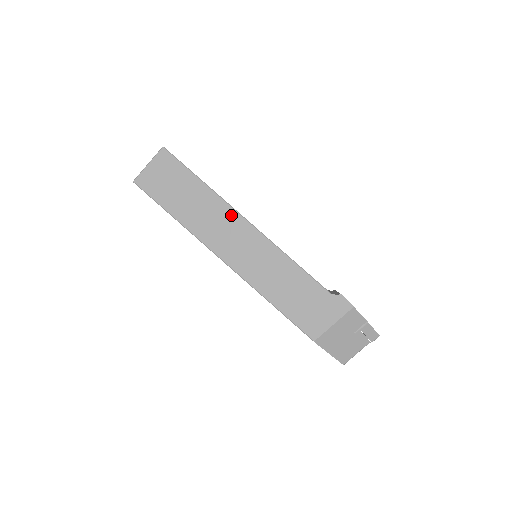
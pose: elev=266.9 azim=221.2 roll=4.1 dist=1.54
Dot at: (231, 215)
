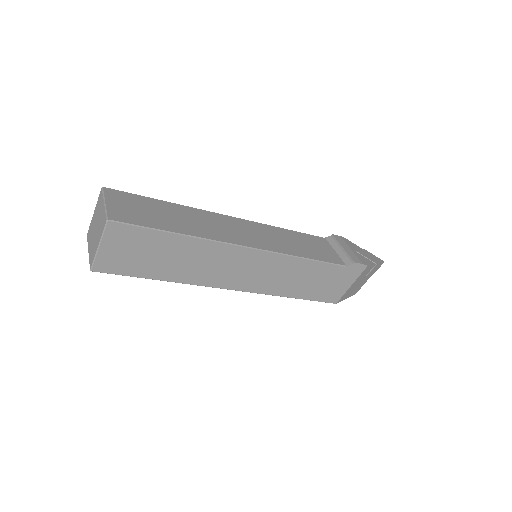
Dot at: (227, 251)
